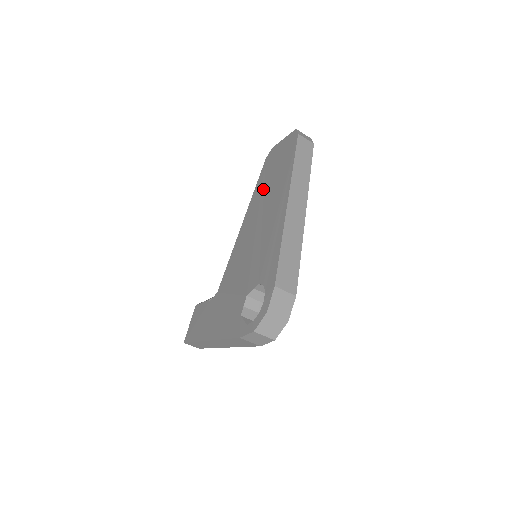
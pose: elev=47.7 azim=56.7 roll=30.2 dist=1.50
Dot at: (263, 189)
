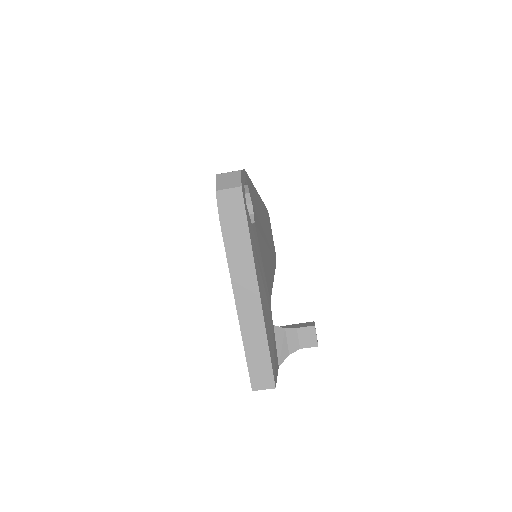
Dot at: occluded
